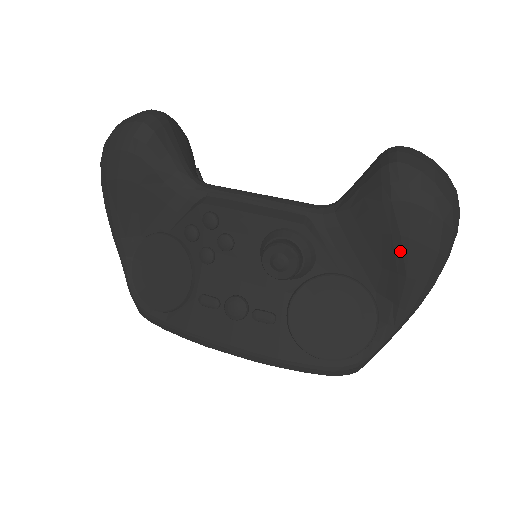
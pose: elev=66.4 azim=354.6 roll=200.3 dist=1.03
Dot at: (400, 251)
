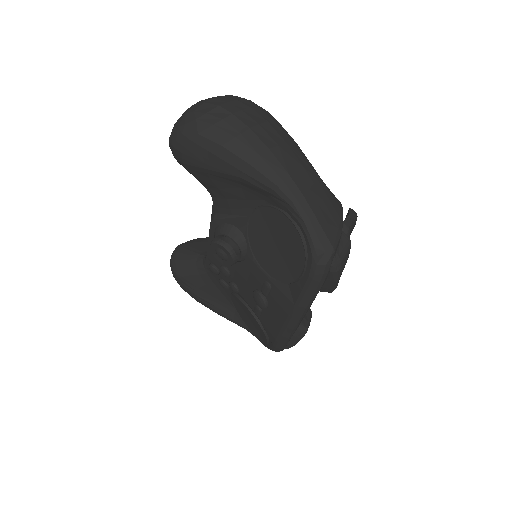
Dot at: (218, 173)
